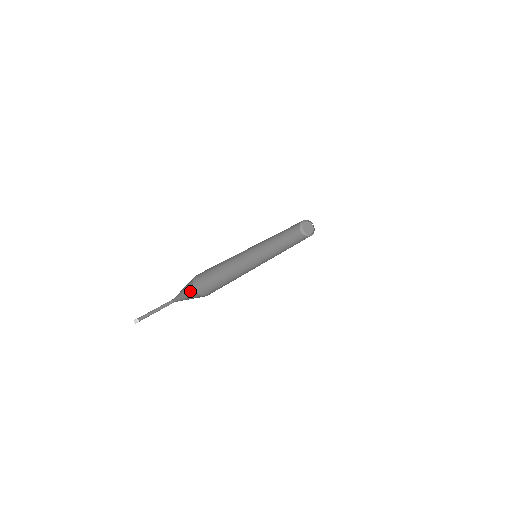
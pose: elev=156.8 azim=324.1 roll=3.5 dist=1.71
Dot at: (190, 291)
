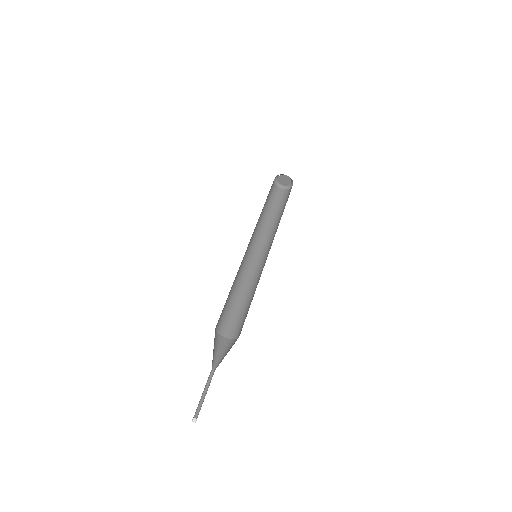
Dot at: (224, 345)
